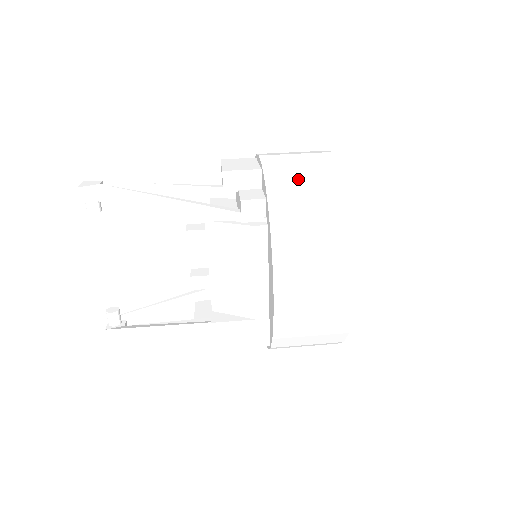
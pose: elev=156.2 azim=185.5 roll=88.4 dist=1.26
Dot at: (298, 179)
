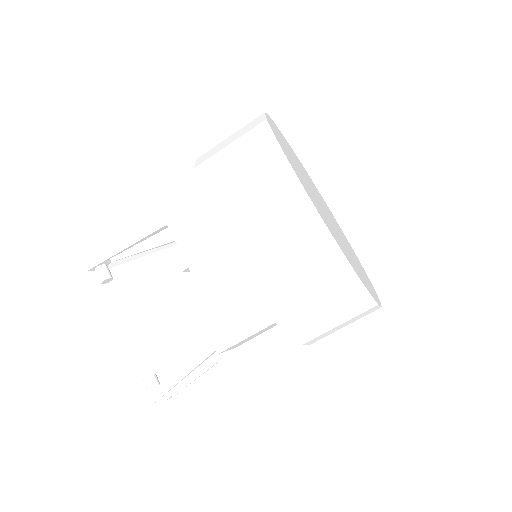
Dot at: occluded
